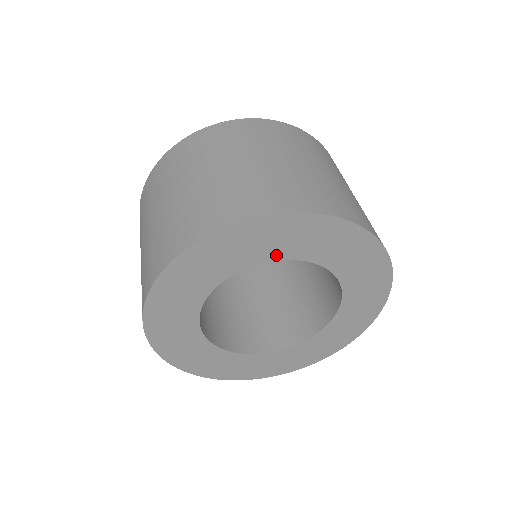
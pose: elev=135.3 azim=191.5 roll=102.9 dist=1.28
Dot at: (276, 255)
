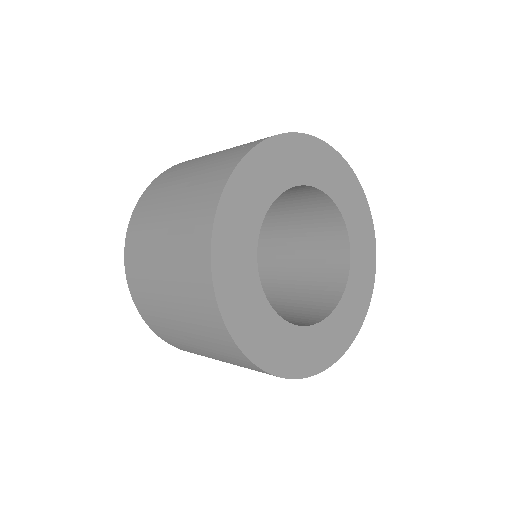
Dot at: (285, 183)
